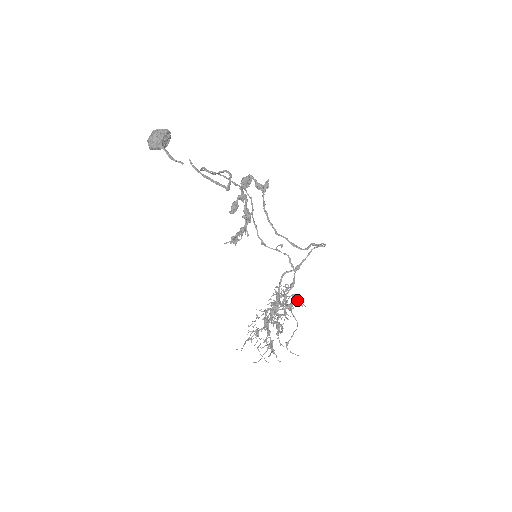
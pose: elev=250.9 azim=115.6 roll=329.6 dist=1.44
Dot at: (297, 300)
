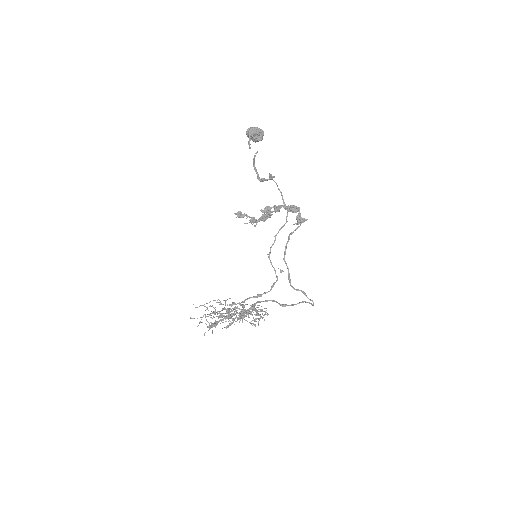
Dot at: (259, 318)
